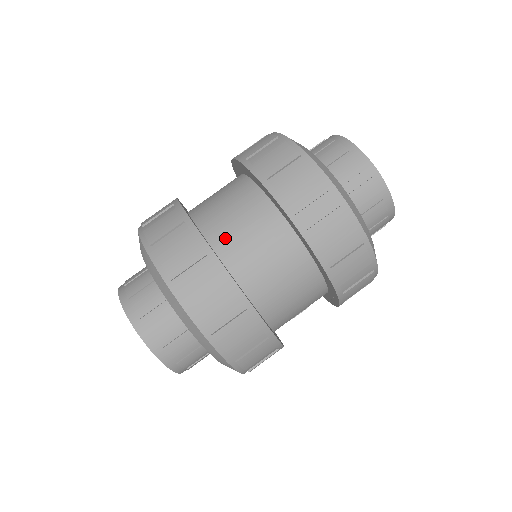
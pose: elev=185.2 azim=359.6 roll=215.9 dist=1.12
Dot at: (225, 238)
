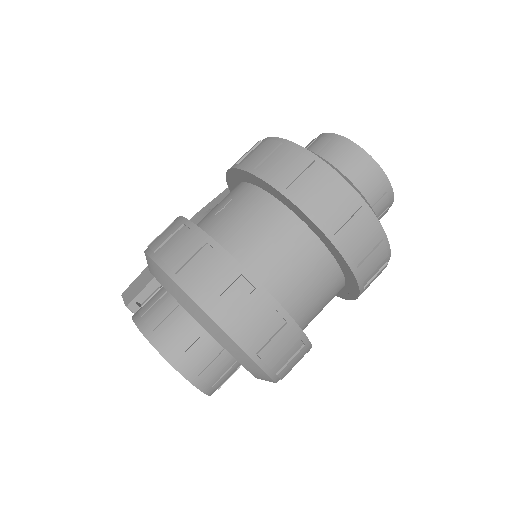
Dot at: (278, 281)
